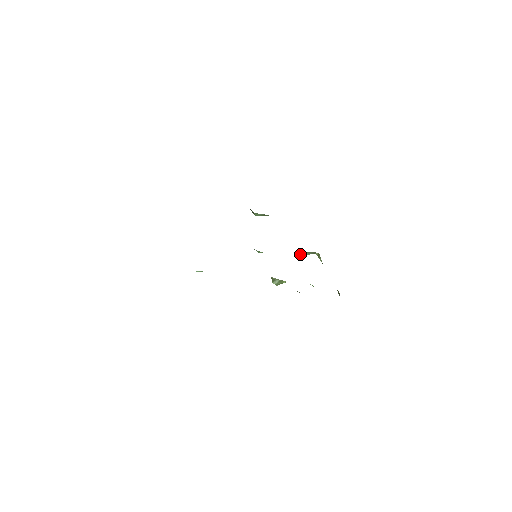
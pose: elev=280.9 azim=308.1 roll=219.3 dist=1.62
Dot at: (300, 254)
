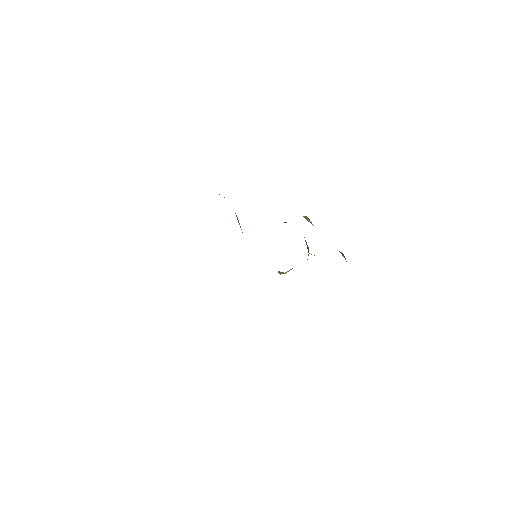
Dot at: occluded
